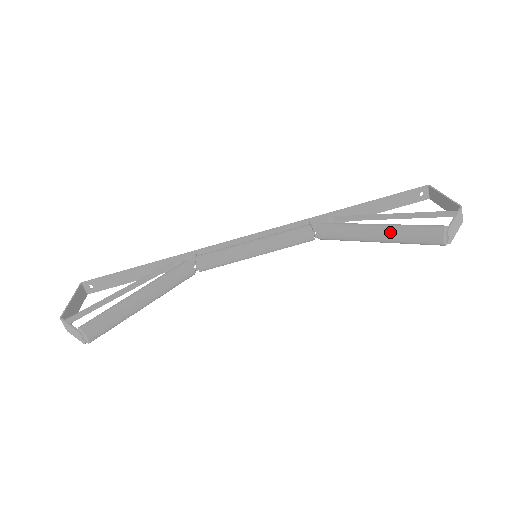
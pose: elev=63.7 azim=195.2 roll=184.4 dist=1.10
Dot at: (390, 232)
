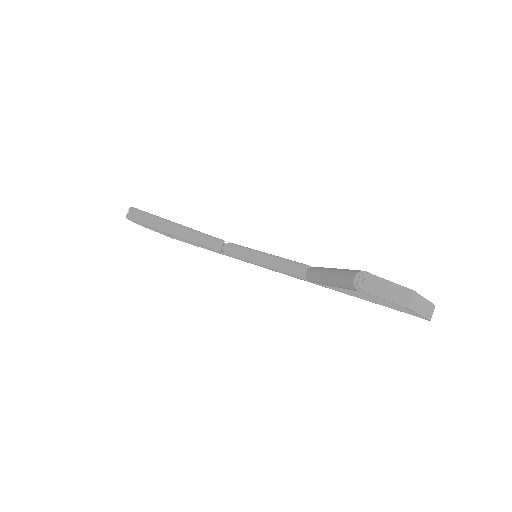
Dot at: (336, 270)
